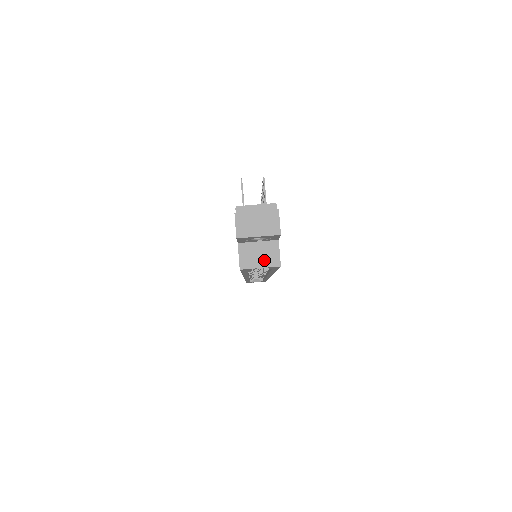
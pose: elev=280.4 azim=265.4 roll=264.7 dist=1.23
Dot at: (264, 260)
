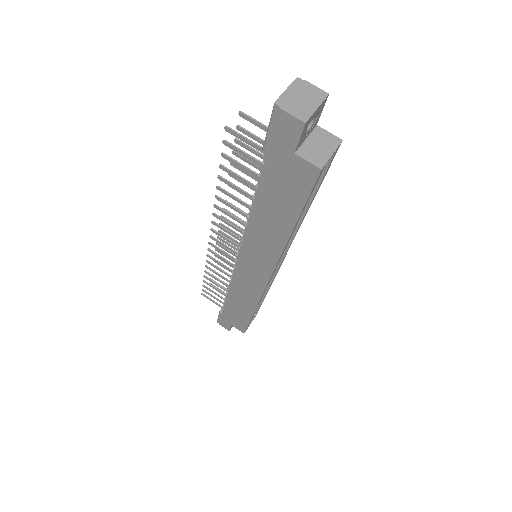
Dot at: (327, 147)
